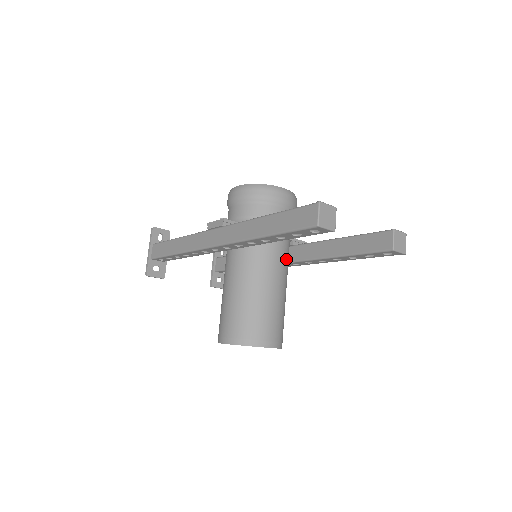
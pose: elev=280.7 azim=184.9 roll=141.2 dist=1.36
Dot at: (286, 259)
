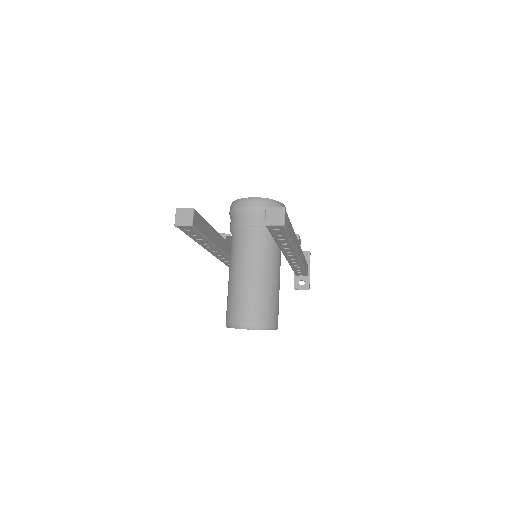
Dot at: (262, 253)
